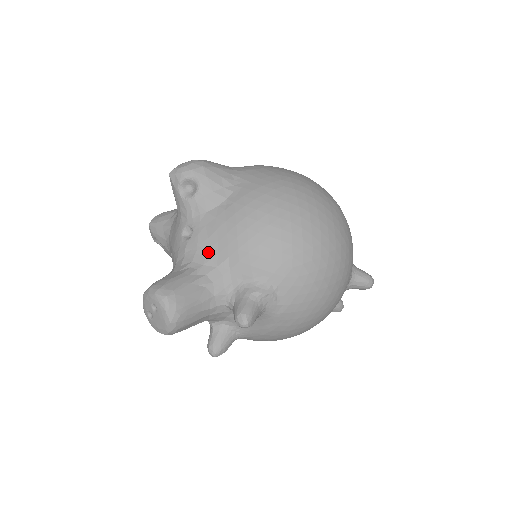
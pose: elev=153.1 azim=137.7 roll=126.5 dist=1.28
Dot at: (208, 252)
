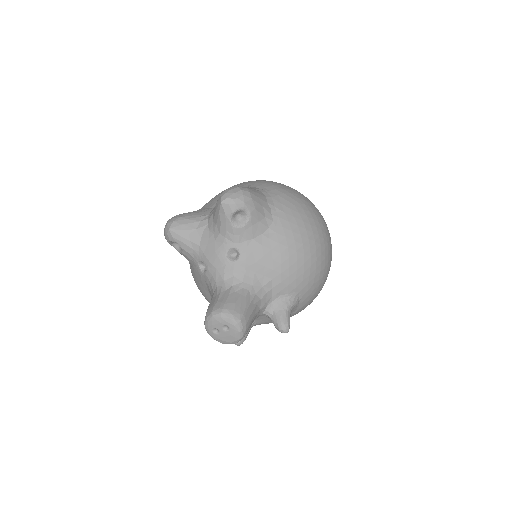
Dot at: (255, 274)
